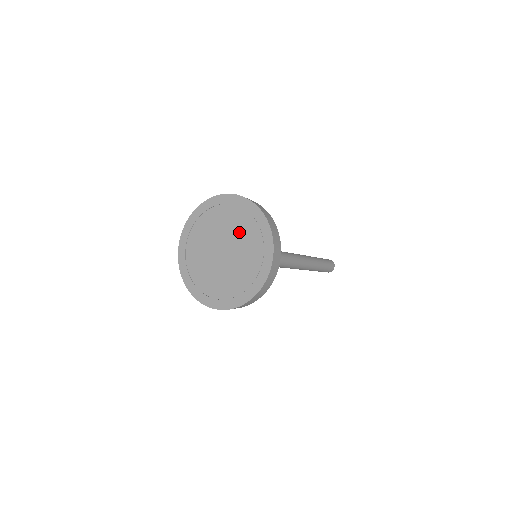
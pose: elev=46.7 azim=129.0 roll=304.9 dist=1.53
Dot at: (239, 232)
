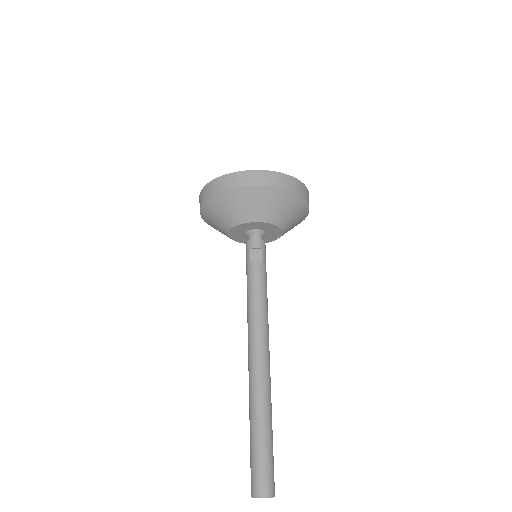
Dot at: occluded
